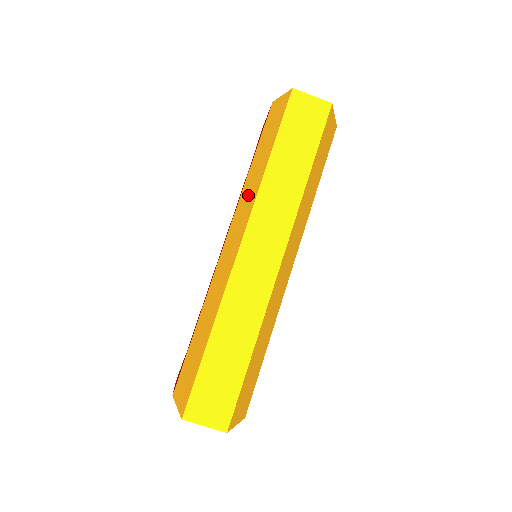
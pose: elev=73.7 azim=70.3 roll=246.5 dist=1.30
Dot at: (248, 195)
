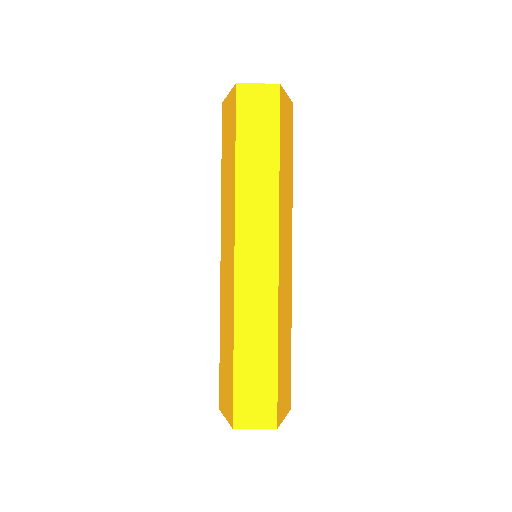
Dot at: (227, 205)
